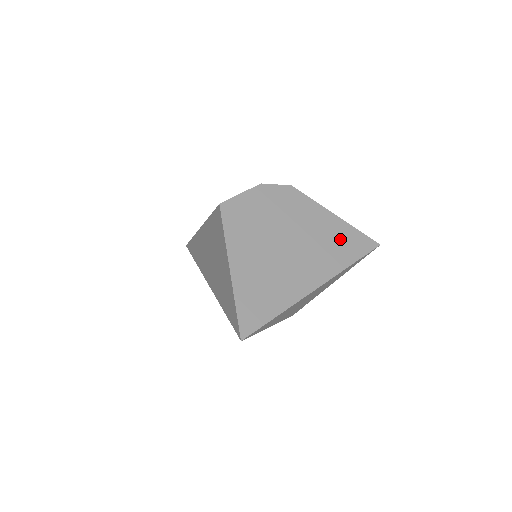
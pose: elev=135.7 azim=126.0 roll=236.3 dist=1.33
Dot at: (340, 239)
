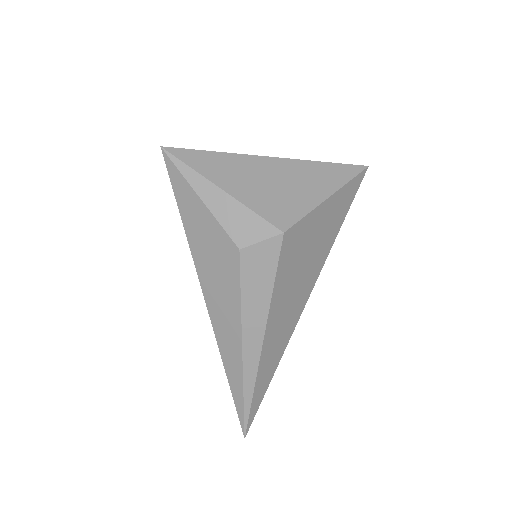
Dot at: occluded
